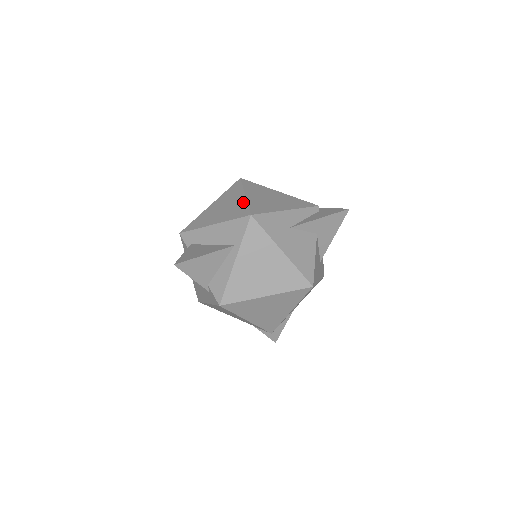
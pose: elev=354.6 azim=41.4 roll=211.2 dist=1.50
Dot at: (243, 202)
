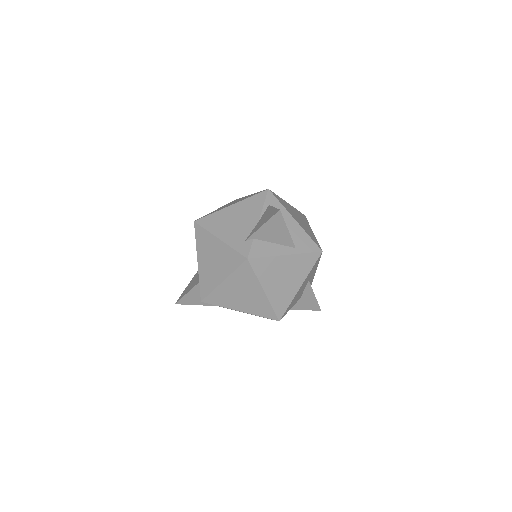
Dot at: (314, 235)
